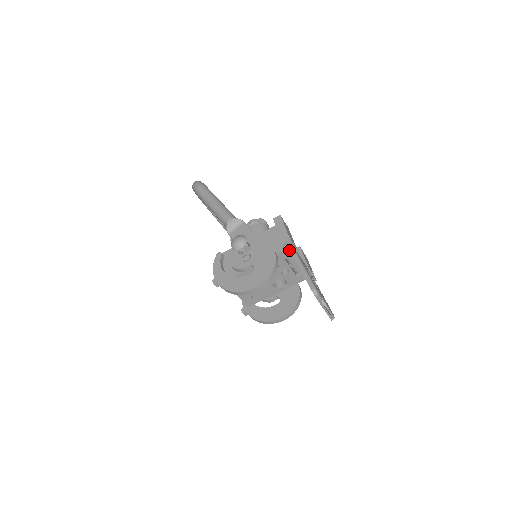
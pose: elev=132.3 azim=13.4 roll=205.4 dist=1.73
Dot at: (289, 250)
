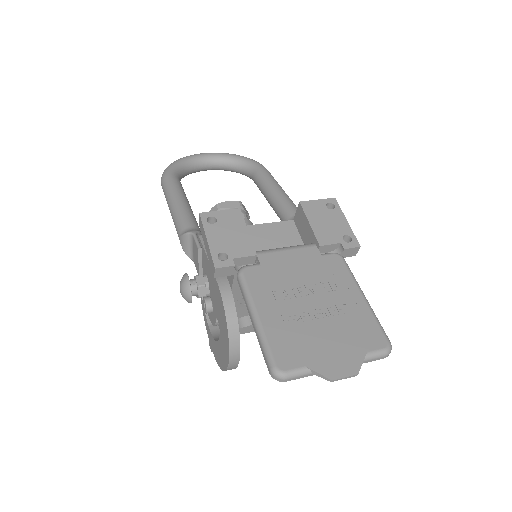
Dot at: (246, 264)
